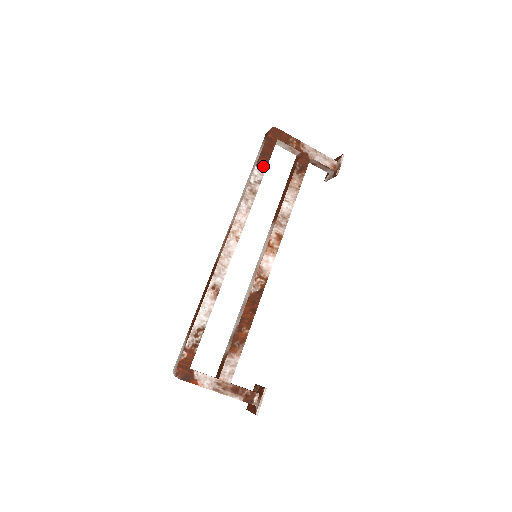
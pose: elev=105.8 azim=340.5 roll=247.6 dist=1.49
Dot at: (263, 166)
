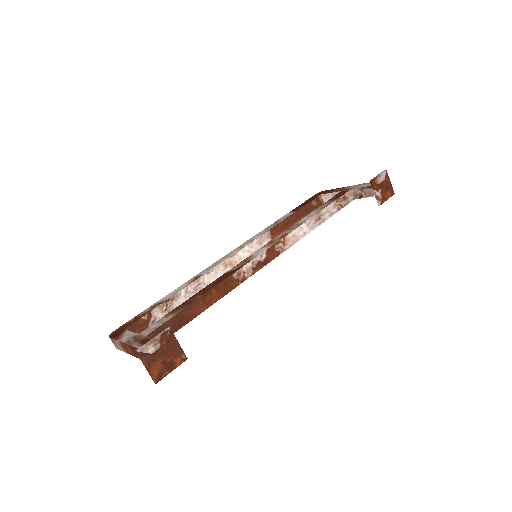
Dot at: (297, 210)
